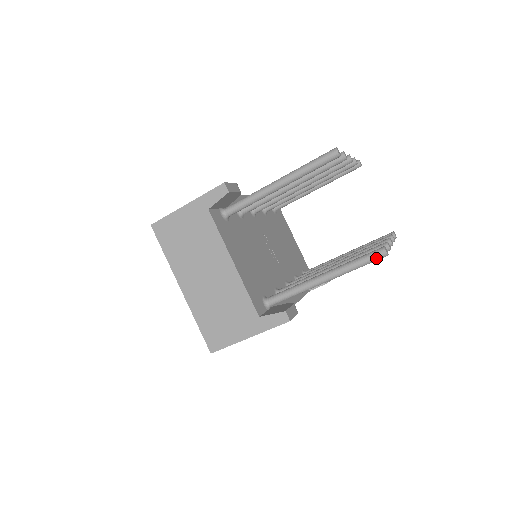
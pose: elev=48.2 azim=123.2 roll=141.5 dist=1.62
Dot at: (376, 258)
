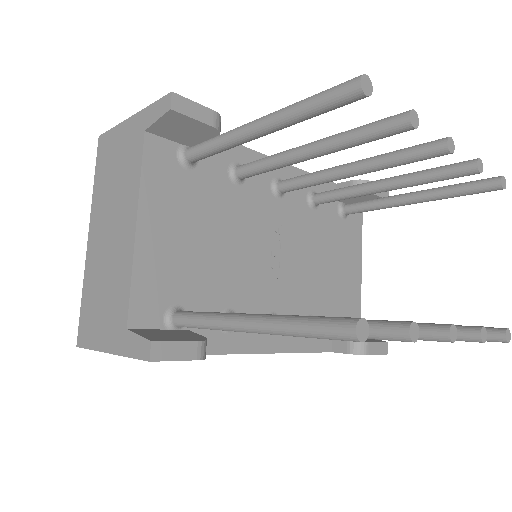
Dot at: (333, 333)
